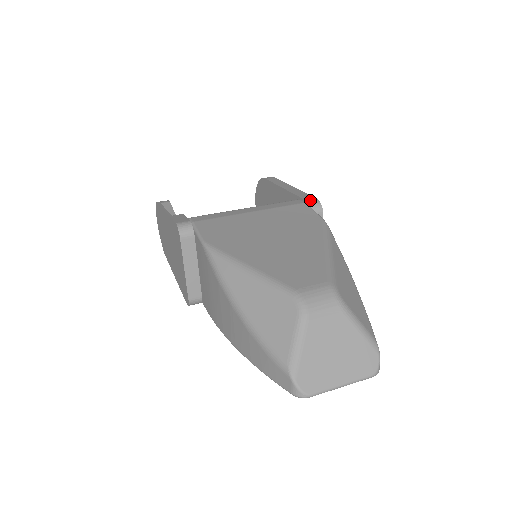
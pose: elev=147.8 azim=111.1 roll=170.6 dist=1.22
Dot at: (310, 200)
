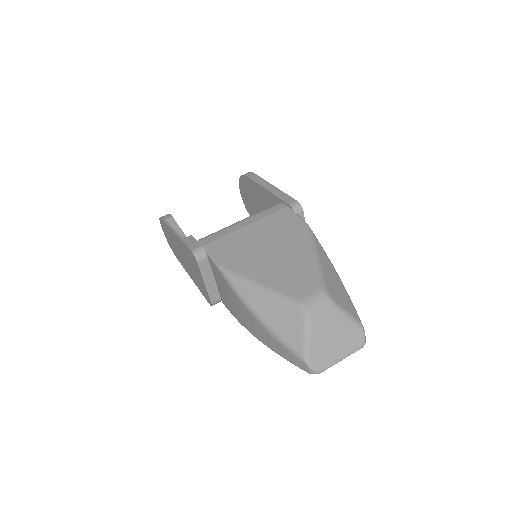
Dot at: (291, 203)
